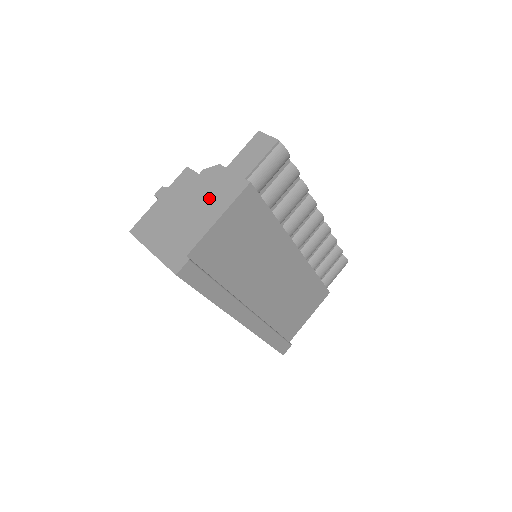
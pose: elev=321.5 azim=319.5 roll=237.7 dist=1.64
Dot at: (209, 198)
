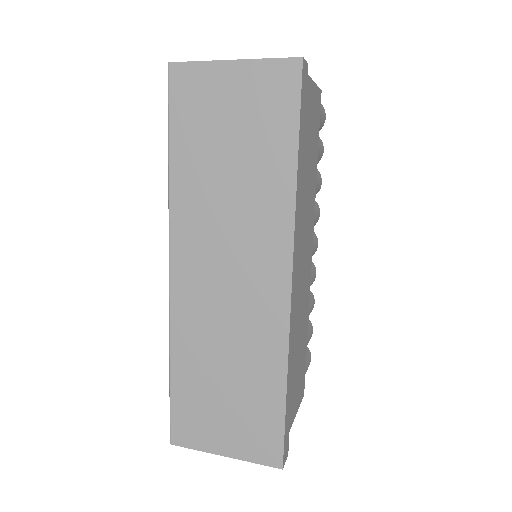
Dot at: occluded
